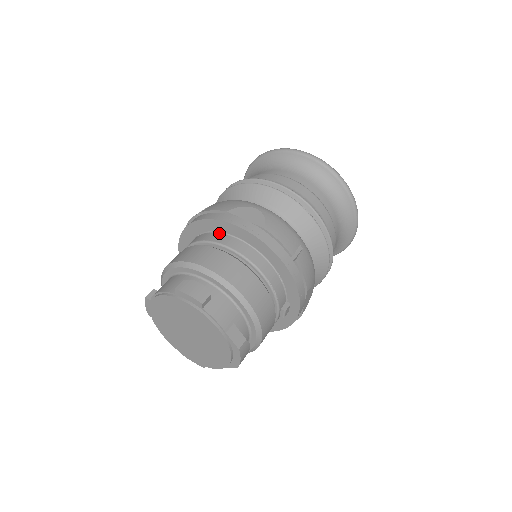
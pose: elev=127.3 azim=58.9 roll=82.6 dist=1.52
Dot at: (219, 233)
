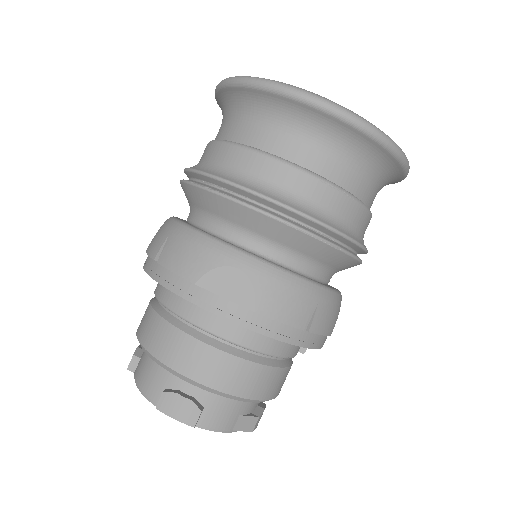
Dot at: occluded
